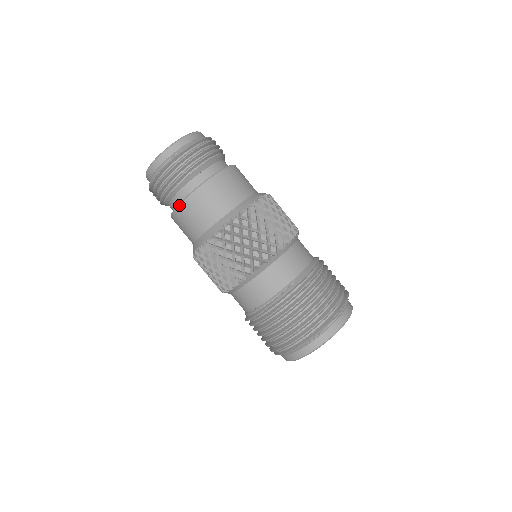
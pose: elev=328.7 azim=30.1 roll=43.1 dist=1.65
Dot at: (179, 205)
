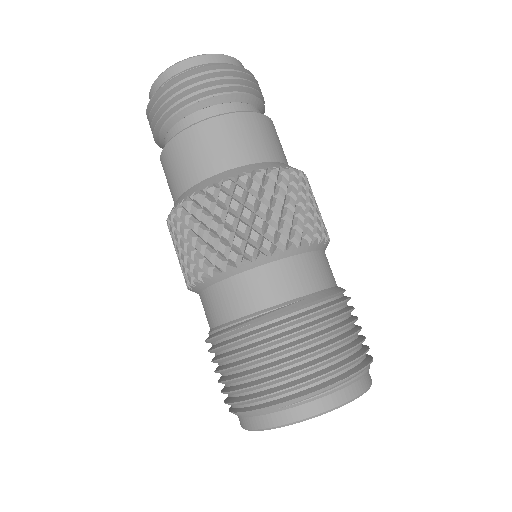
Dot at: (174, 137)
